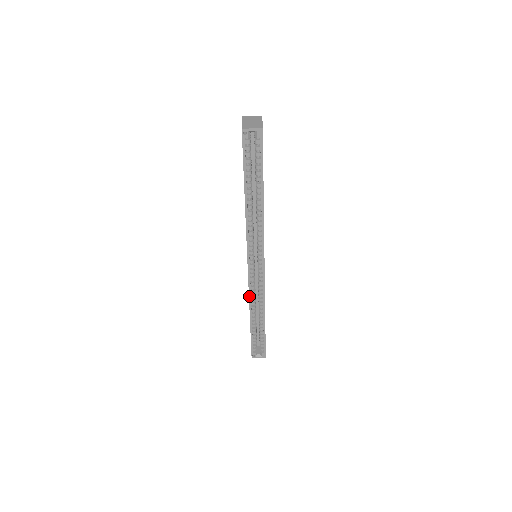
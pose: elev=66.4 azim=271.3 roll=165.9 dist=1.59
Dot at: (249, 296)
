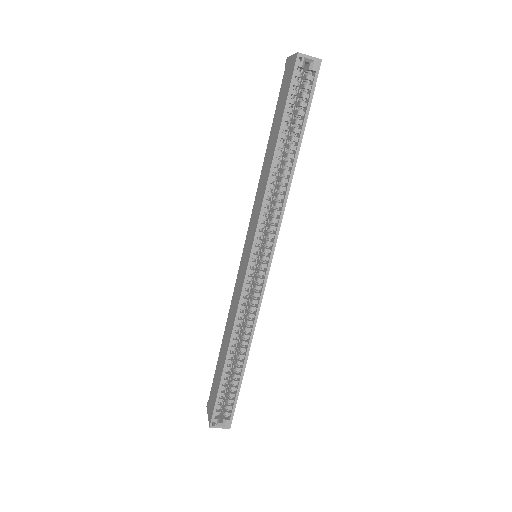
Dot at: (237, 313)
